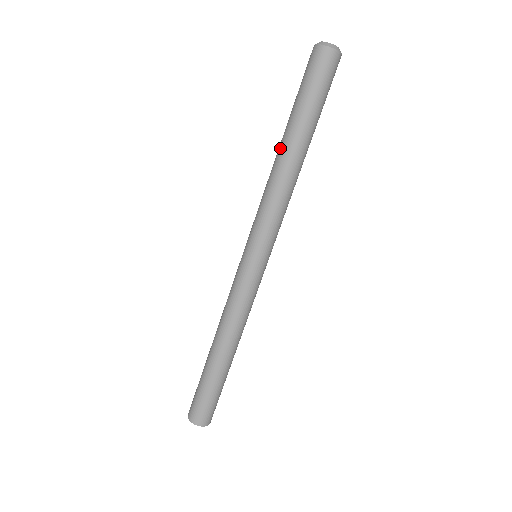
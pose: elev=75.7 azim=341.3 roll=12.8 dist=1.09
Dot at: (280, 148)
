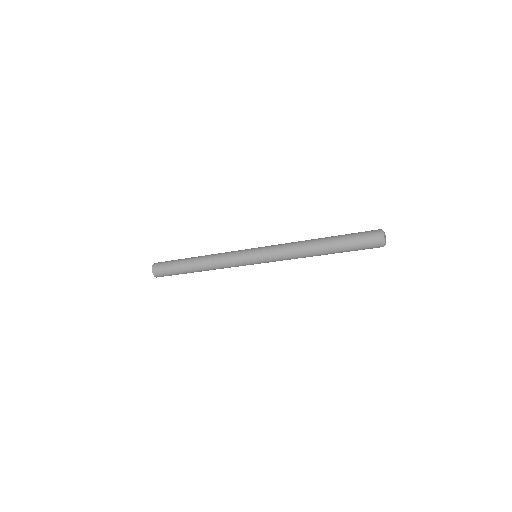
Dot at: (317, 244)
